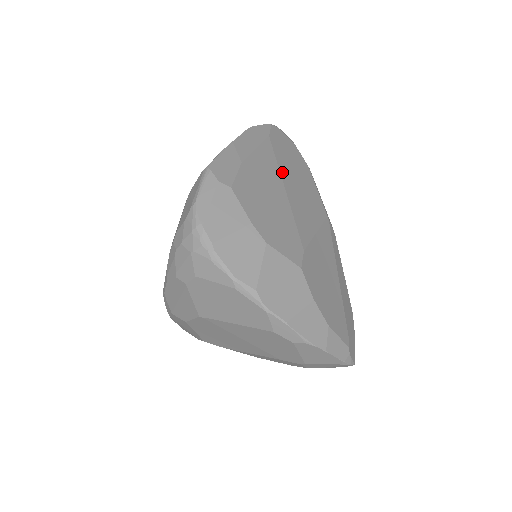
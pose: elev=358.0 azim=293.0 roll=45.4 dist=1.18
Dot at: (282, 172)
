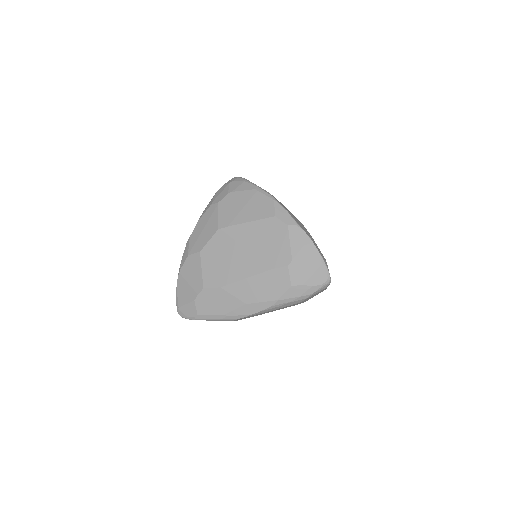
Dot at: occluded
